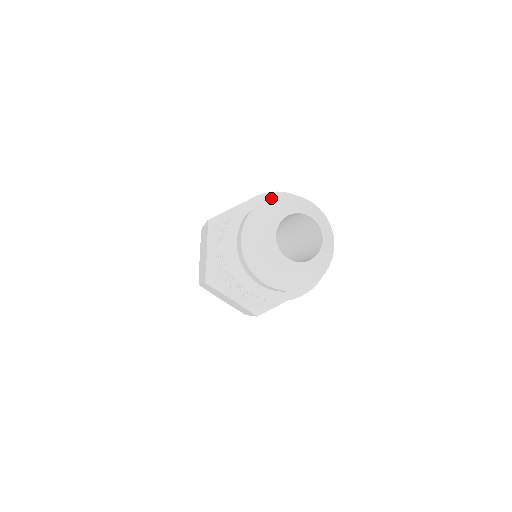
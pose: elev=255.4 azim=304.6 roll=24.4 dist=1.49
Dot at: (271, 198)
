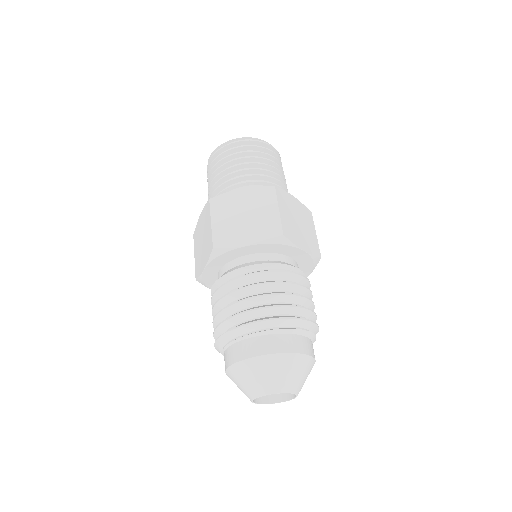
Dot at: (230, 370)
